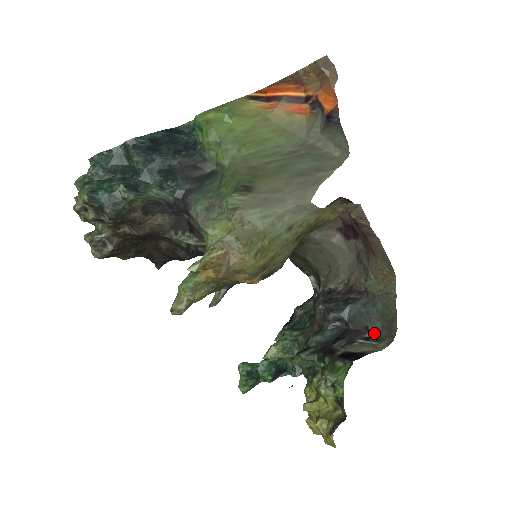
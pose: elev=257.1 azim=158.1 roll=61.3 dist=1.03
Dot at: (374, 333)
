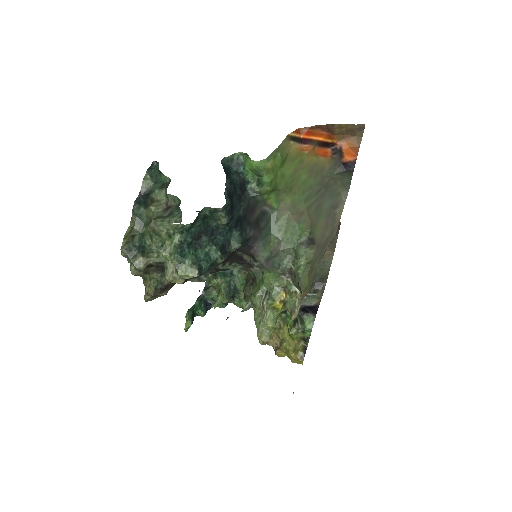
Dot at: occluded
